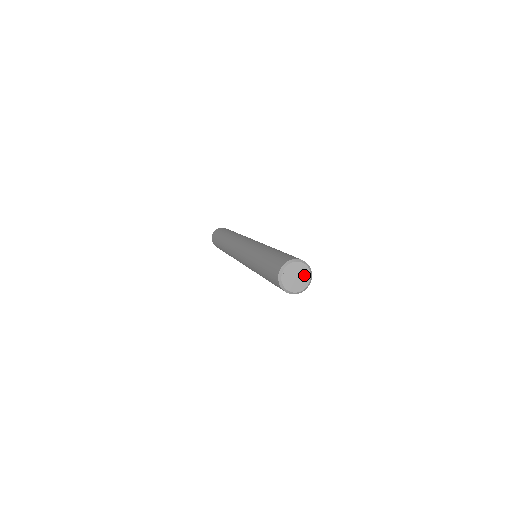
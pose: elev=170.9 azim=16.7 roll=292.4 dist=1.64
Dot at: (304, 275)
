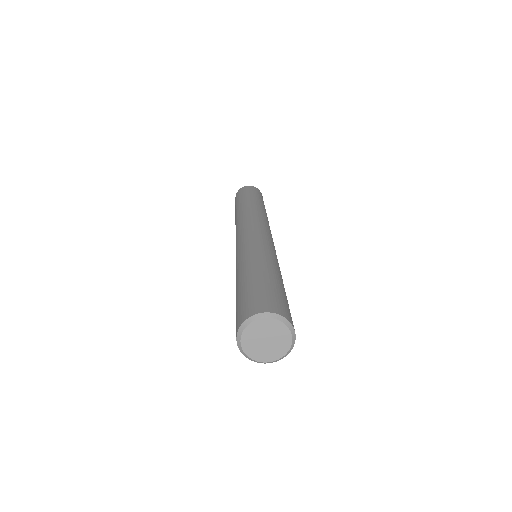
Dot at: (276, 331)
